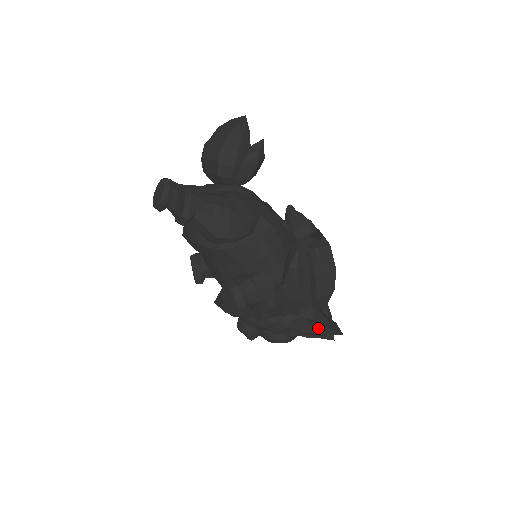
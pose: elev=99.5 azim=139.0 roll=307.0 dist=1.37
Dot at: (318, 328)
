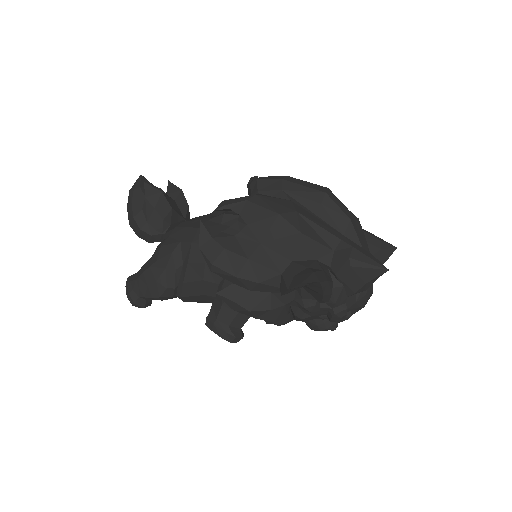
Dot at: (313, 289)
